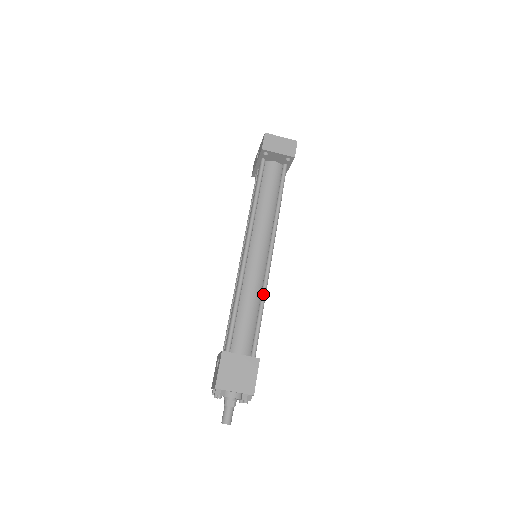
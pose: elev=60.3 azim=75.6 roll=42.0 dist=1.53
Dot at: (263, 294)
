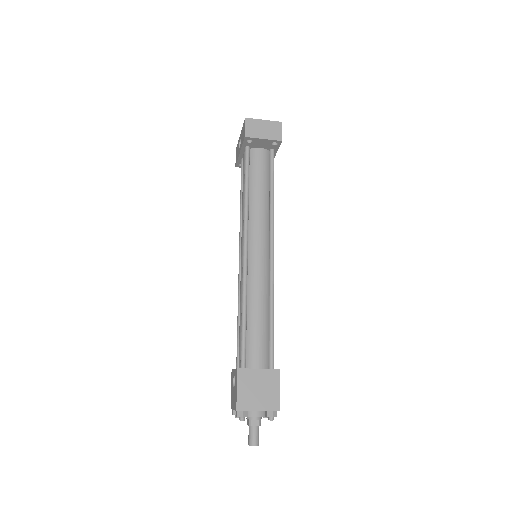
Dot at: (271, 298)
